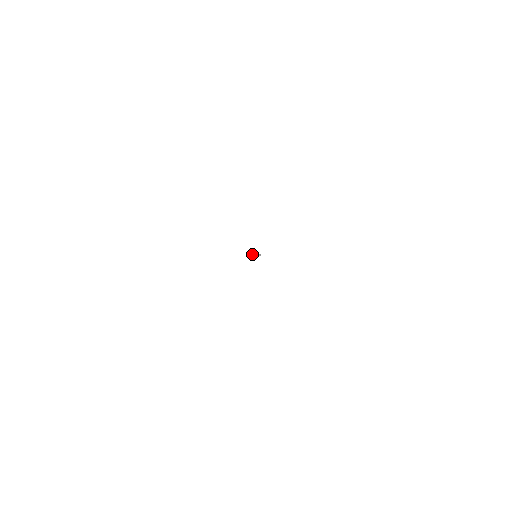
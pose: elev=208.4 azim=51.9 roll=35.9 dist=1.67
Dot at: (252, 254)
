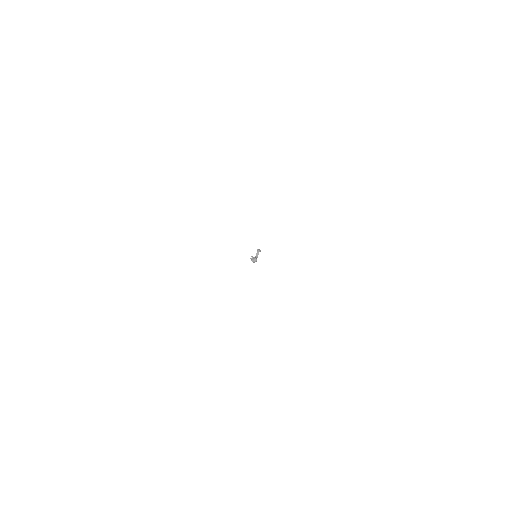
Dot at: occluded
